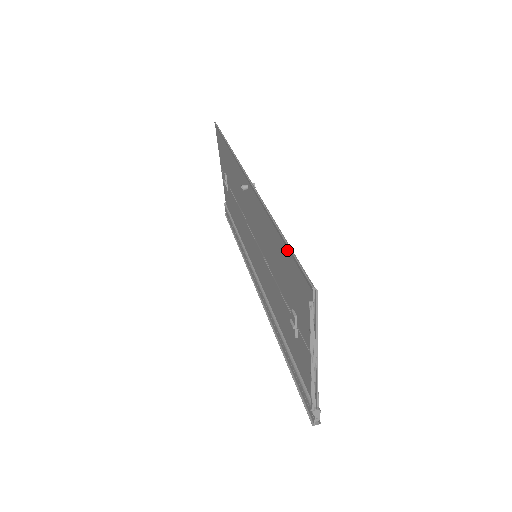
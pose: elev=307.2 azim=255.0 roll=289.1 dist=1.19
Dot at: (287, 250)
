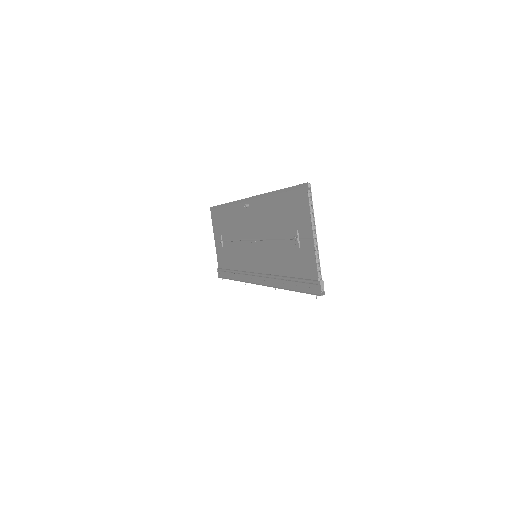
Dot at: (287, 192)
